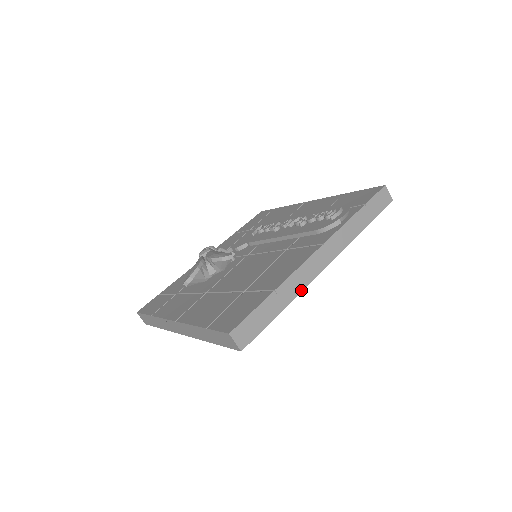
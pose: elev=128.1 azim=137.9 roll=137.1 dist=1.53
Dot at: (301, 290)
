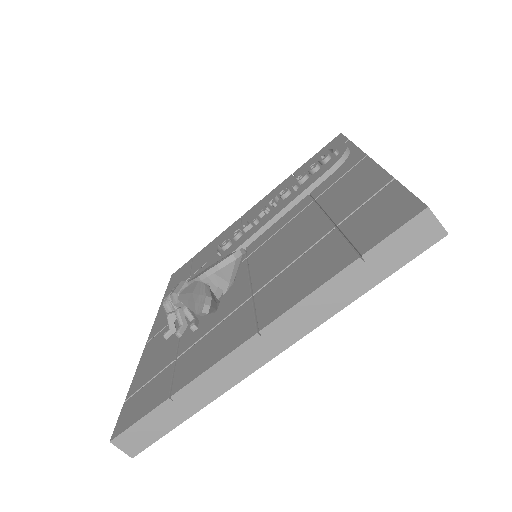
Dot at: occluded
